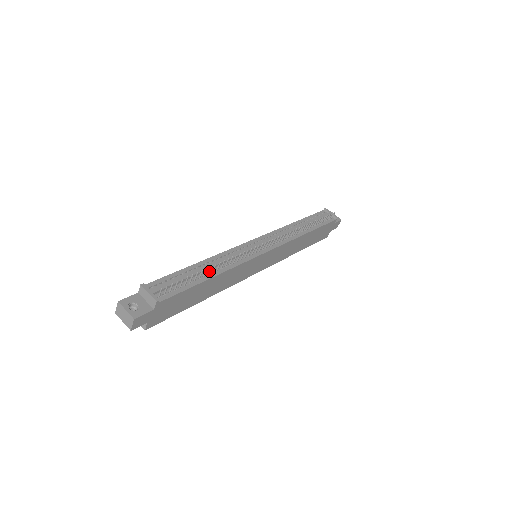
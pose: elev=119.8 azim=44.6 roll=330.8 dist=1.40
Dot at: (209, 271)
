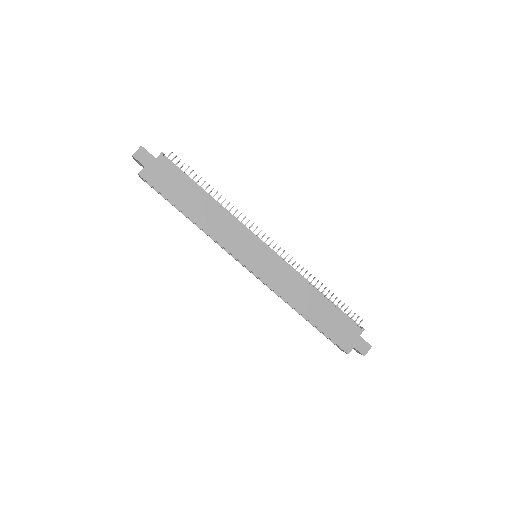
Dot at: (209, 192)
